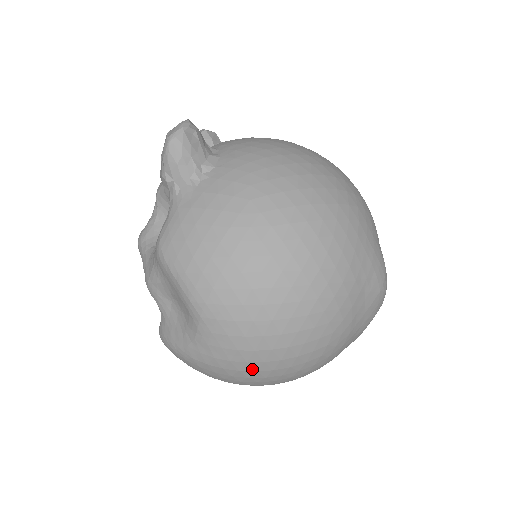
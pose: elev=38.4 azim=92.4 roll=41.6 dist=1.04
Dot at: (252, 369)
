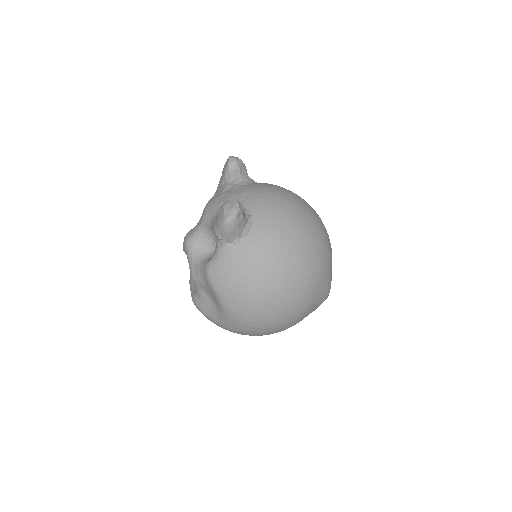
Dot at: (247, 334)
